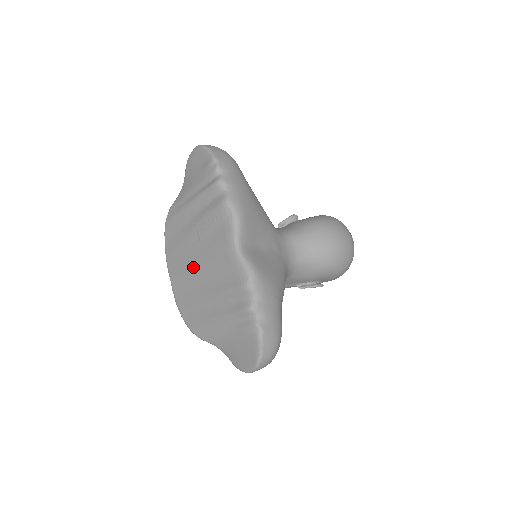
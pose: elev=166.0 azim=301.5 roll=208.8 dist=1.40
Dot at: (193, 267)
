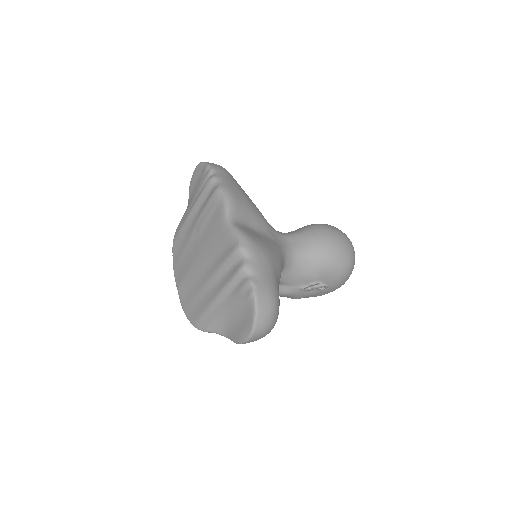
Dot at: (195, 262)
